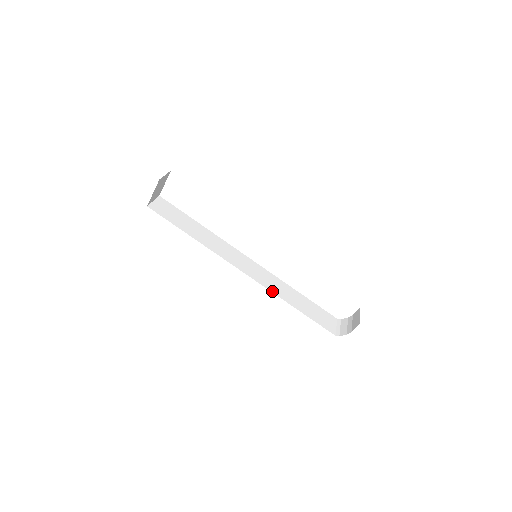
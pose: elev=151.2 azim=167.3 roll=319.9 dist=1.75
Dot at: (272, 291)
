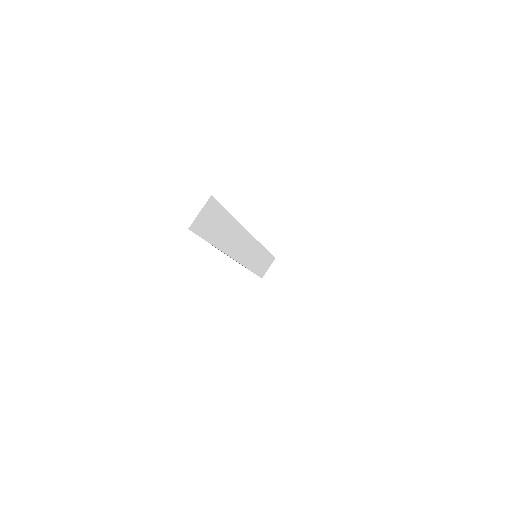
Dot at: (245, 265)
